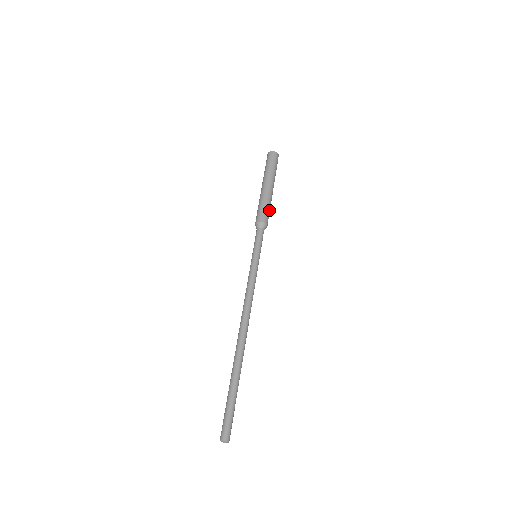
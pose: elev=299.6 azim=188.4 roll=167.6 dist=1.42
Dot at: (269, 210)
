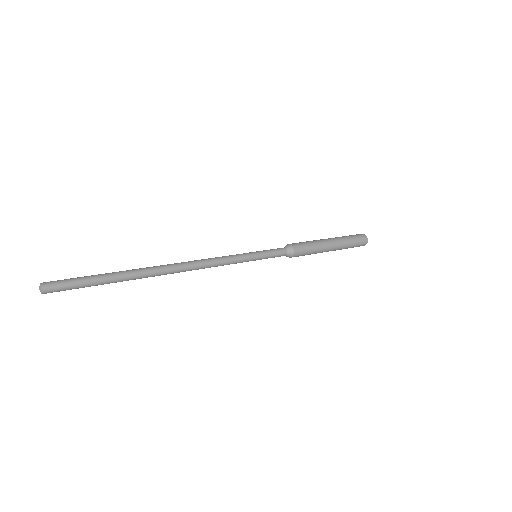
Dot at: (308, 245)
